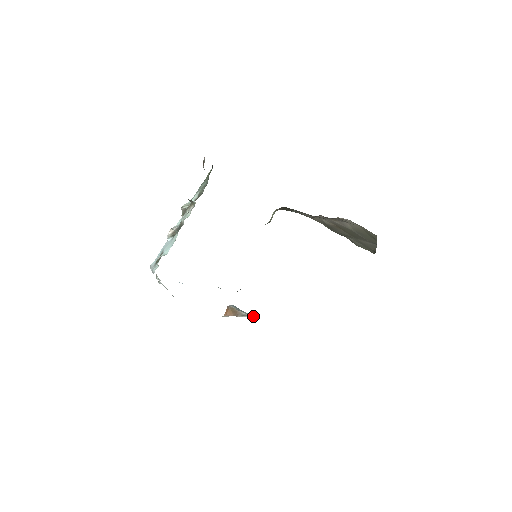
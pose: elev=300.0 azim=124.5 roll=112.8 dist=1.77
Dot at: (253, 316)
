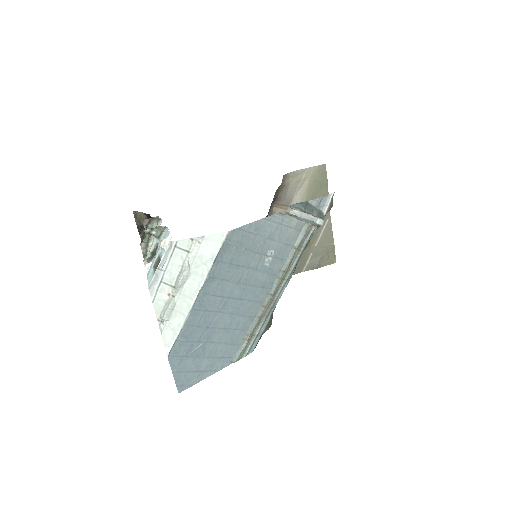
Dot at: (320, 217)
